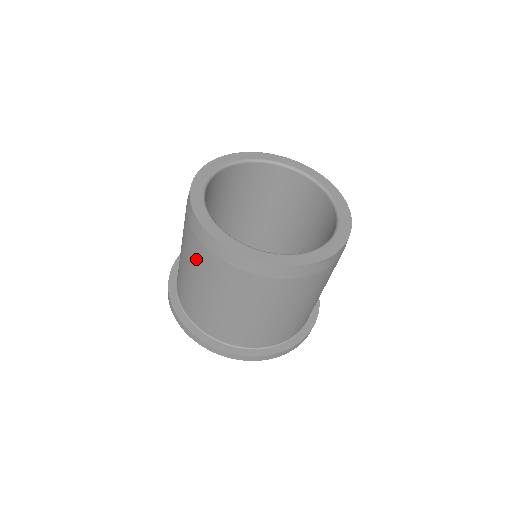
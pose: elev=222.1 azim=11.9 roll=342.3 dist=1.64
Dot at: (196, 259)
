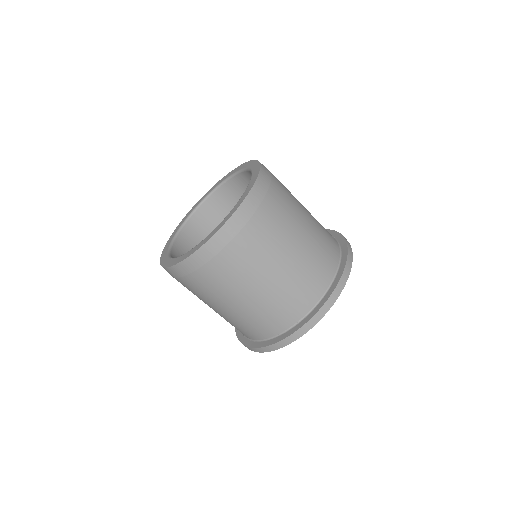
Dot at: (225, 279)
